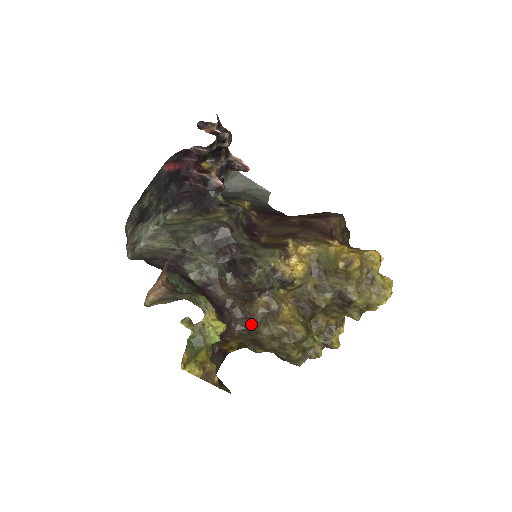
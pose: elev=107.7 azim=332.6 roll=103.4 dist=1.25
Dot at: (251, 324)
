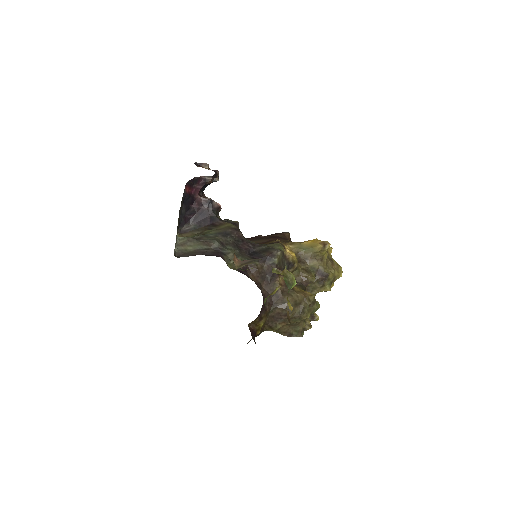
Dot at: (277, 299)
